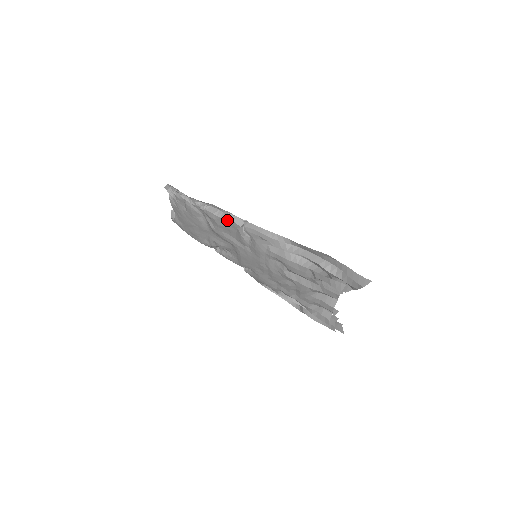
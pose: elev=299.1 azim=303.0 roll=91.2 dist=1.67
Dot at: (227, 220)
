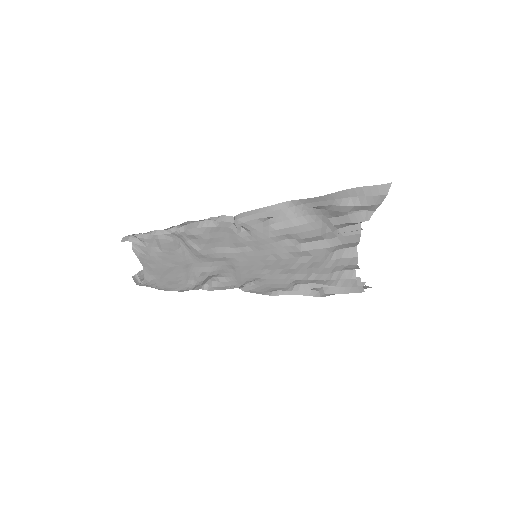
Dot at: (215, 225)
